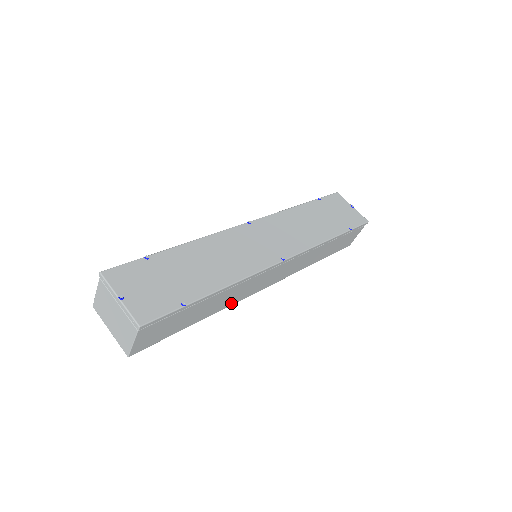
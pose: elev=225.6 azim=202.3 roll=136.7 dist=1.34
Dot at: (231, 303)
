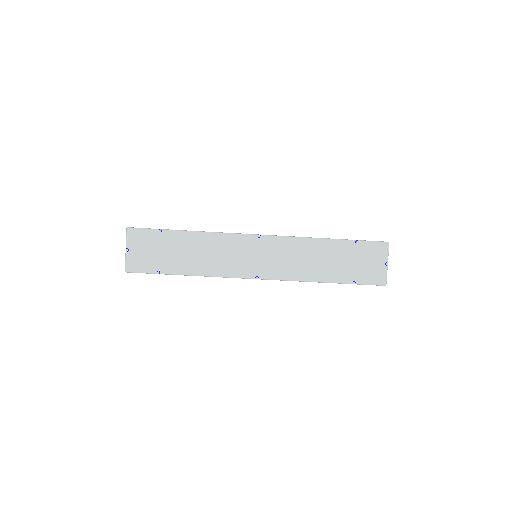
Dot at: occluded
